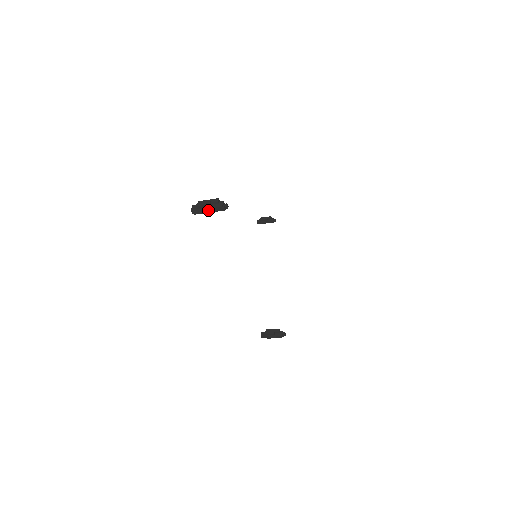
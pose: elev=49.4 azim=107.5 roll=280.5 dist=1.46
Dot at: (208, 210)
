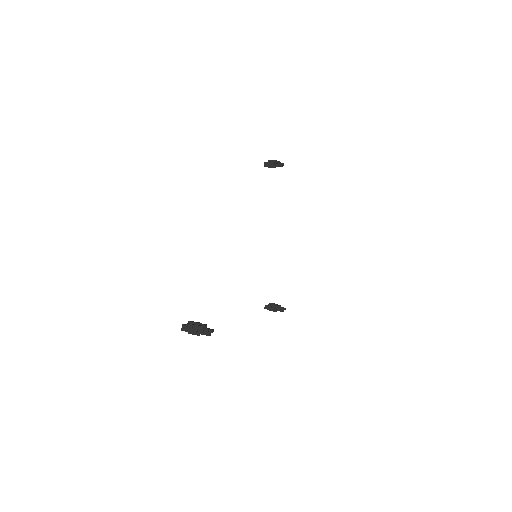
Dot at: (196, 334)
